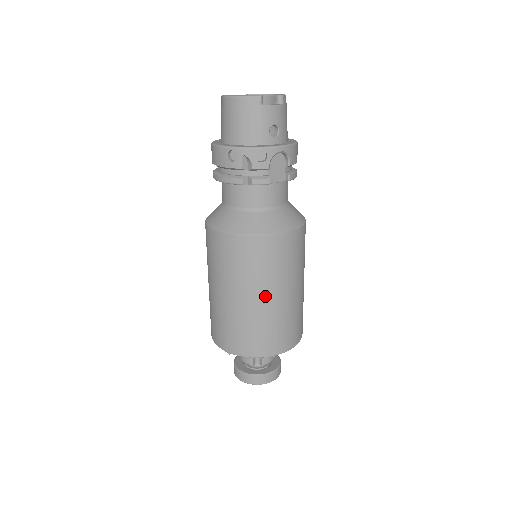
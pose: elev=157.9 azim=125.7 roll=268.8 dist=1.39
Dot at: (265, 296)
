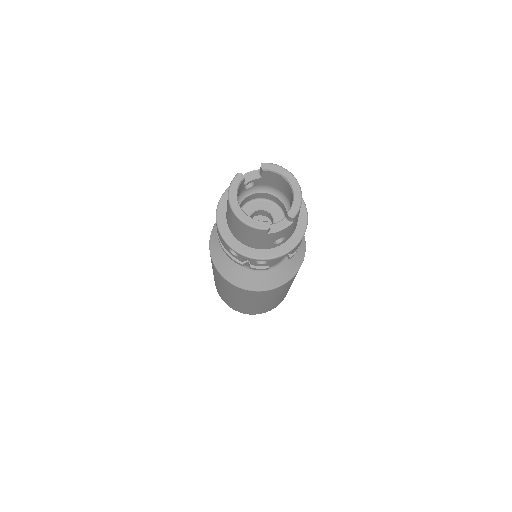
Dot at: (255, 304)
